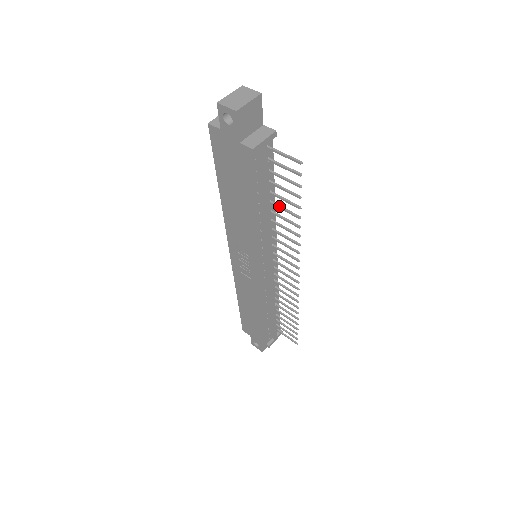
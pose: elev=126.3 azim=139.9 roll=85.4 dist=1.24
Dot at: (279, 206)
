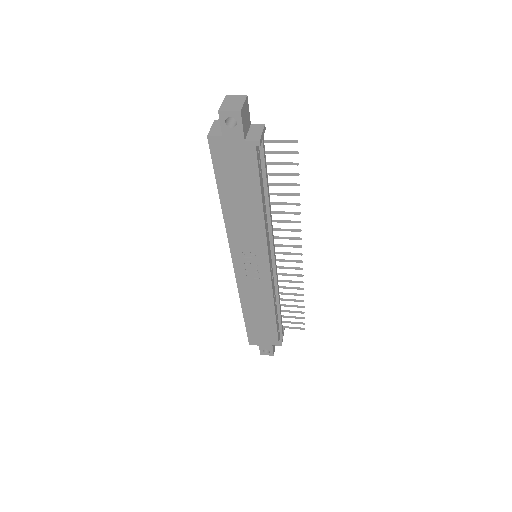
Dot at: (276, 193)
